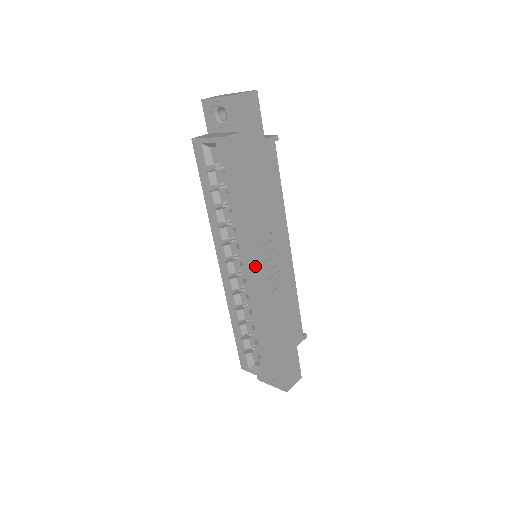
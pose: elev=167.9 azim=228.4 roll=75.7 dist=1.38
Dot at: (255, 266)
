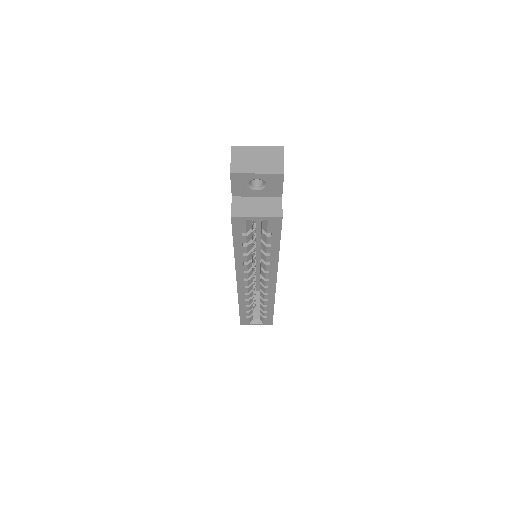
Dot at: occluded
